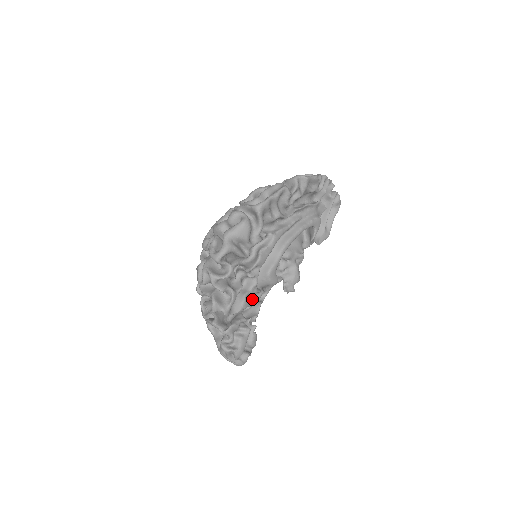
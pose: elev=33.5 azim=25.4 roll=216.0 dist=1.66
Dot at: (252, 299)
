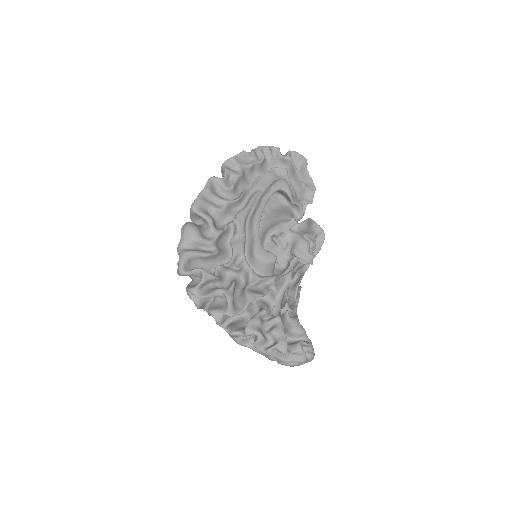
Dot at: (263, 289)
